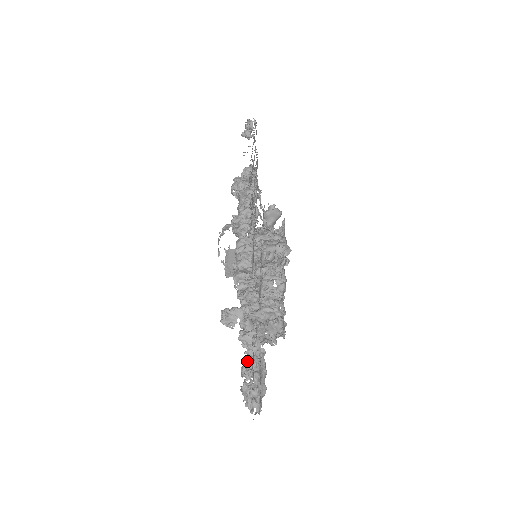
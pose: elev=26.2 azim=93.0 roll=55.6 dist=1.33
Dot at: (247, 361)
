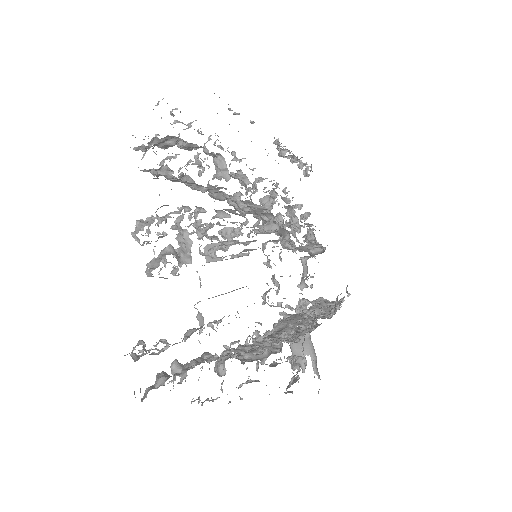
Dot at: occluded
